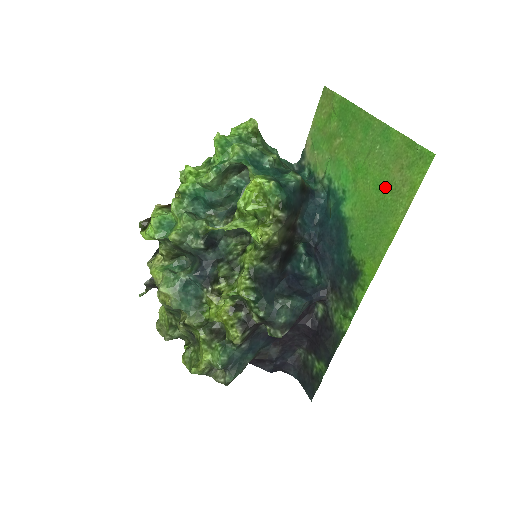
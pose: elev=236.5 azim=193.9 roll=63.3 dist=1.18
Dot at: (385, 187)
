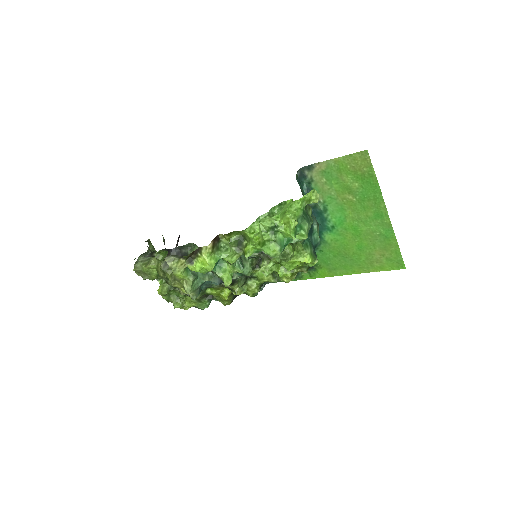
Dot at: (365, 253)
